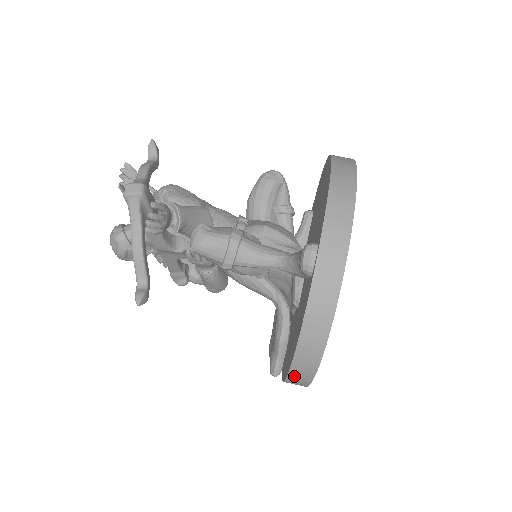
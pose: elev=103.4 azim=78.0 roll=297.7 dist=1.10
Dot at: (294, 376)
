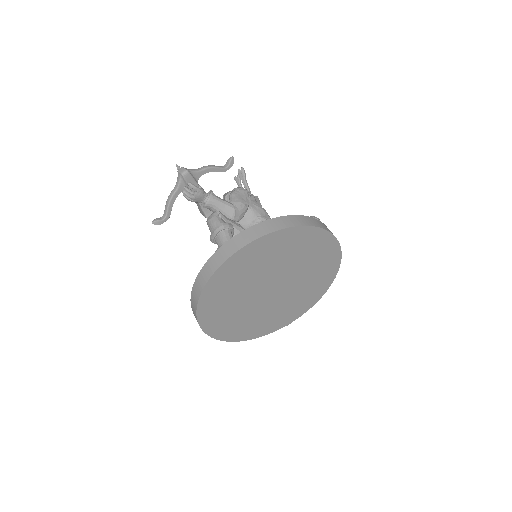
Dot at: occluded
